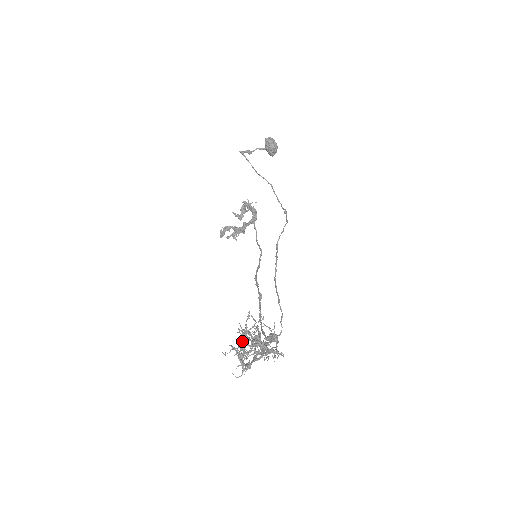
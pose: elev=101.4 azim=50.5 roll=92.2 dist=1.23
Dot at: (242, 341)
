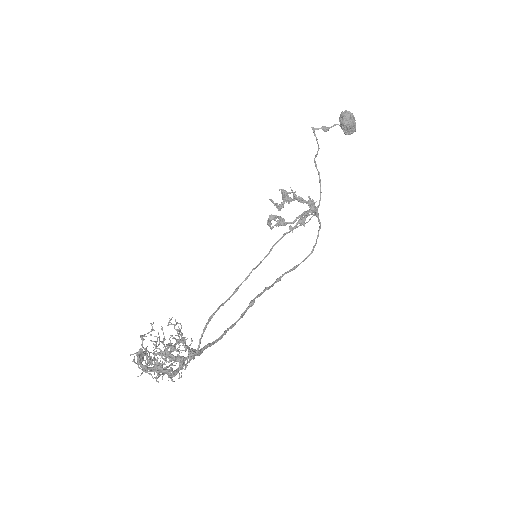
Dot at: occluded
